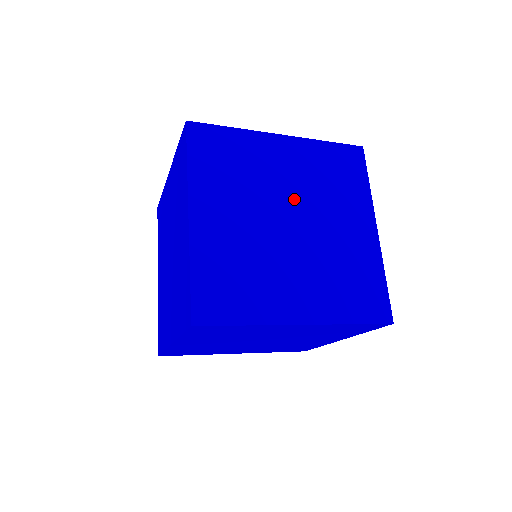
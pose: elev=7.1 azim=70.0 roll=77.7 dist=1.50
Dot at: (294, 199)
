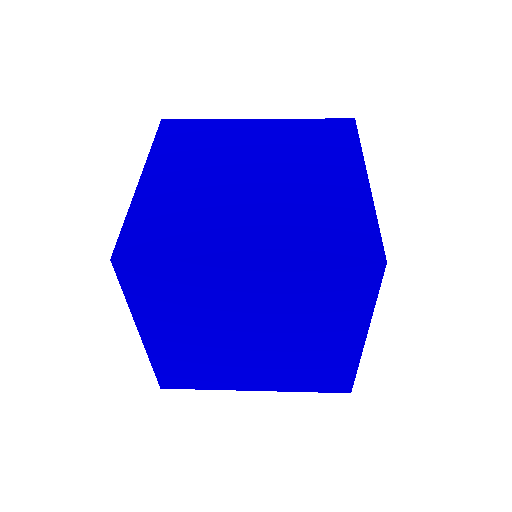
Dot at: (258, 321)
